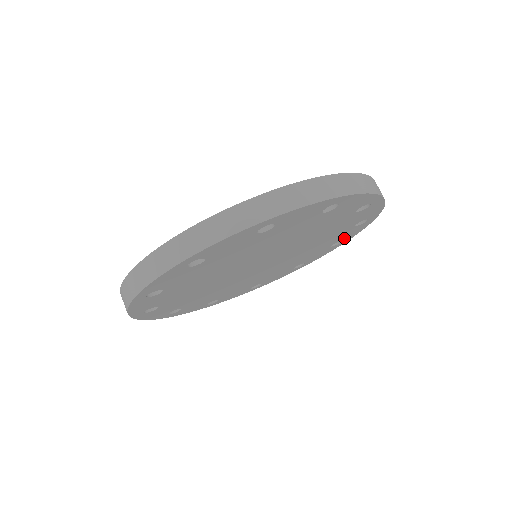
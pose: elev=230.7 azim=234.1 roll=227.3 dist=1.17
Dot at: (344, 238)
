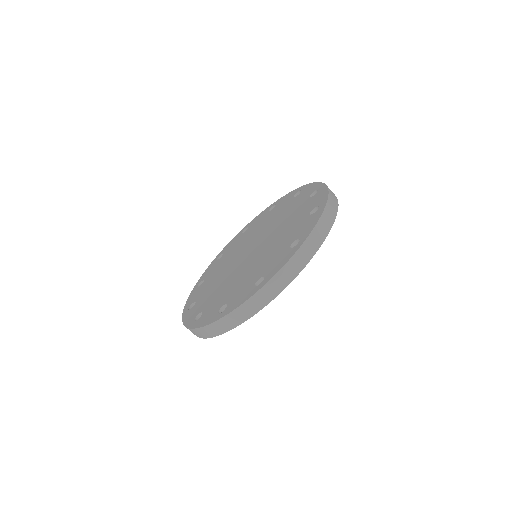
Dot at: occluded
